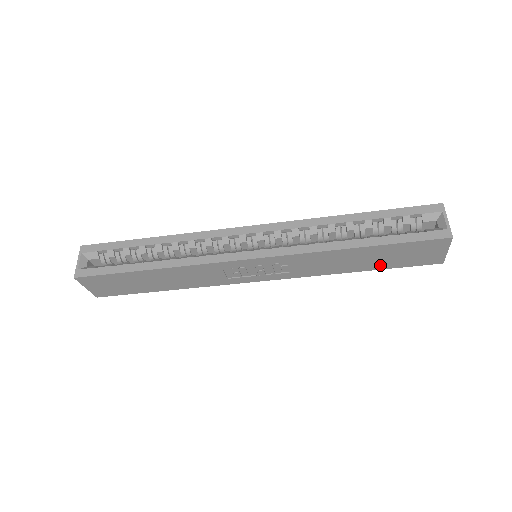
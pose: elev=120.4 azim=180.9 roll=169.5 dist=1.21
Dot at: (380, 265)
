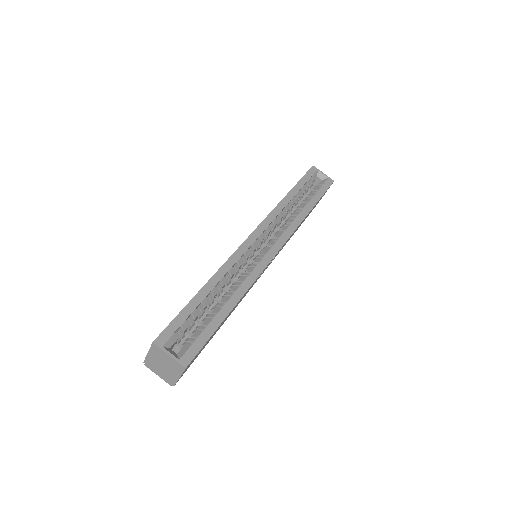
Dot at: occluded
